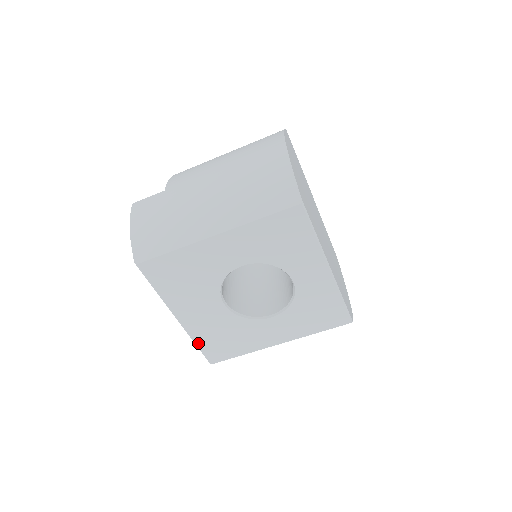
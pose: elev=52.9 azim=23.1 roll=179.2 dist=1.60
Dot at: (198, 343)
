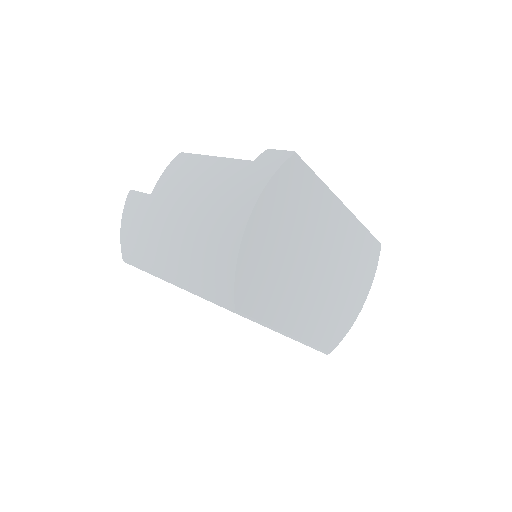
Dot at: occluded
